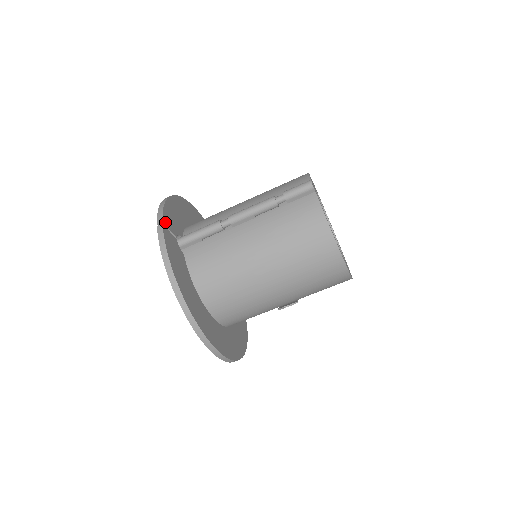
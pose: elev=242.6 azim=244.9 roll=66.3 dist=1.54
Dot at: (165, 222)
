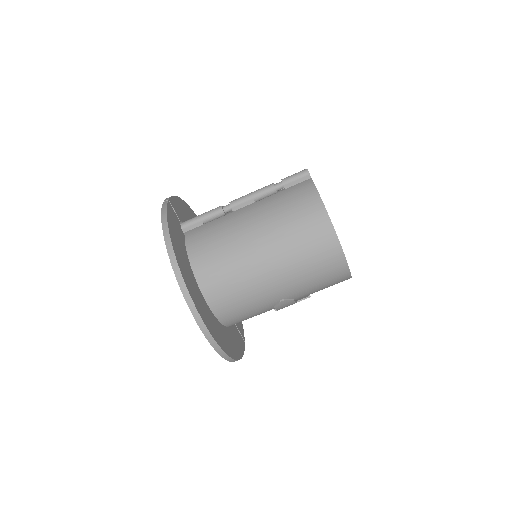
Dot at: (171, 203)
